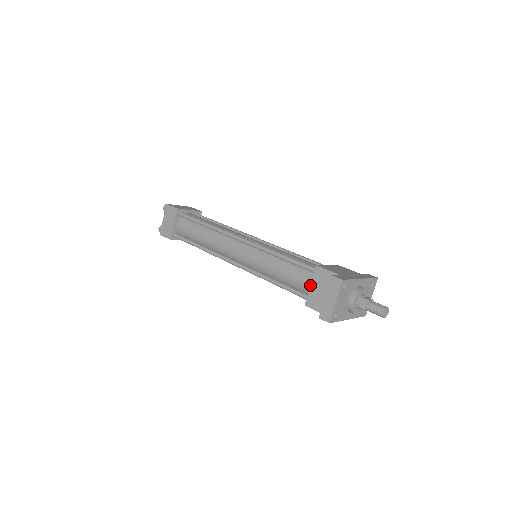
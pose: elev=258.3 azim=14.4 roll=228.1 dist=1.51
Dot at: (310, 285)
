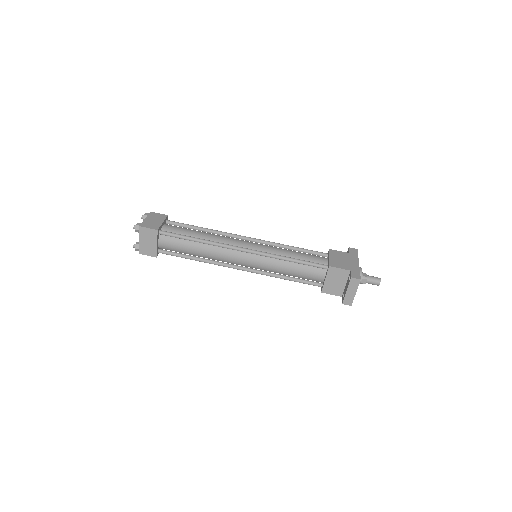
Dot at: (325, 279)
